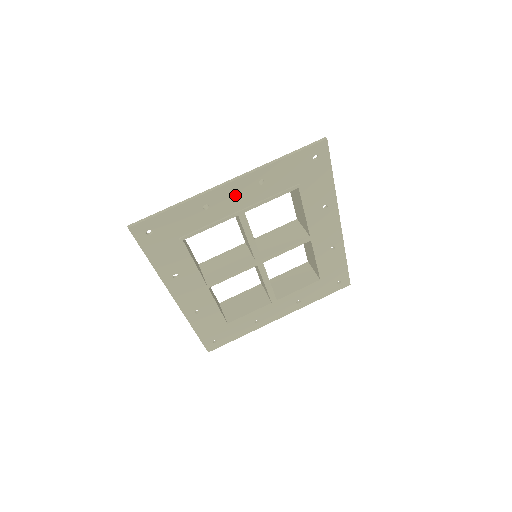
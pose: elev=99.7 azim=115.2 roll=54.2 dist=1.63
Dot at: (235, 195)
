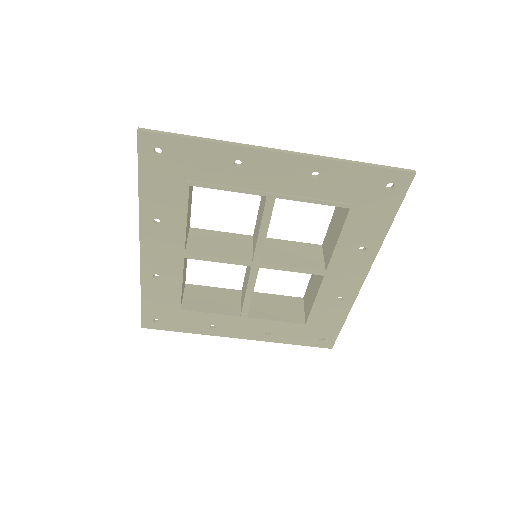
Dot at: (278, 171)
